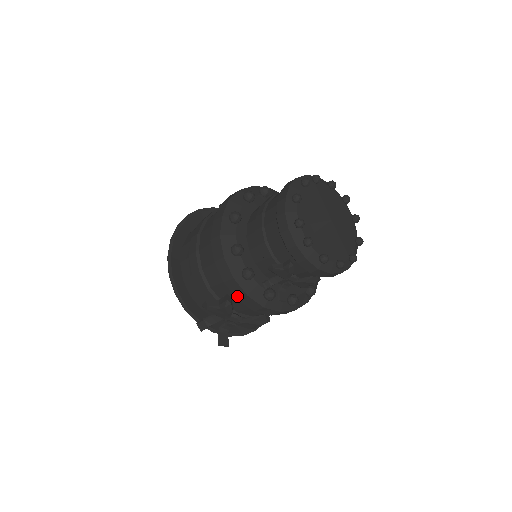
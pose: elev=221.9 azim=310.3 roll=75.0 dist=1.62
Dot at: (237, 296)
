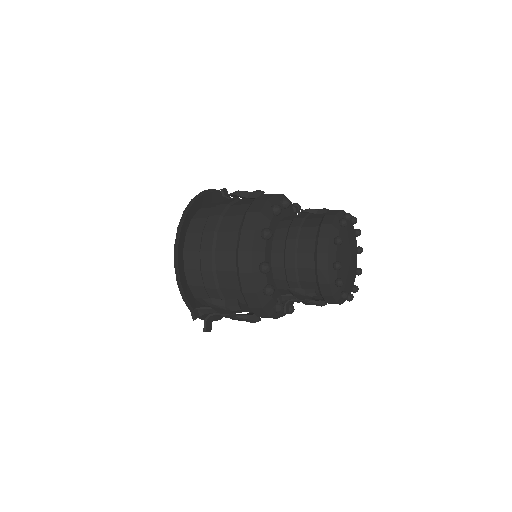
Dot at: (250, 305)
